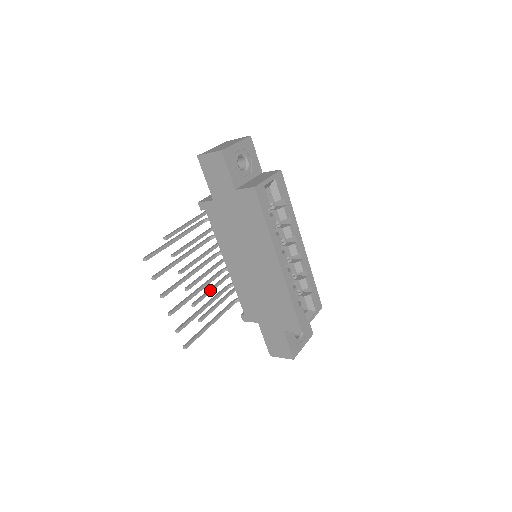
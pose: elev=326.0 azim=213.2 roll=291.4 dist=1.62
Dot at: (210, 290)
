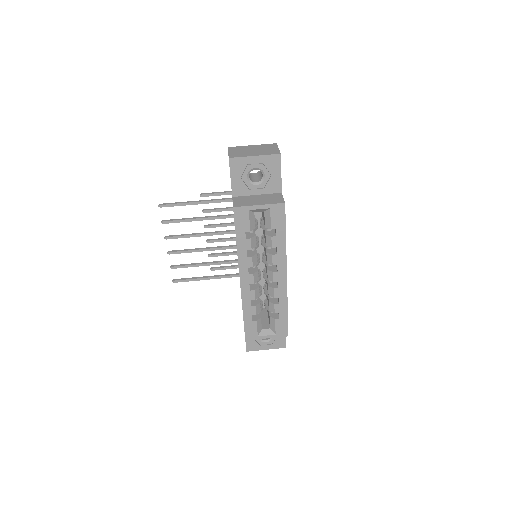
Dot at: (233, 253)
